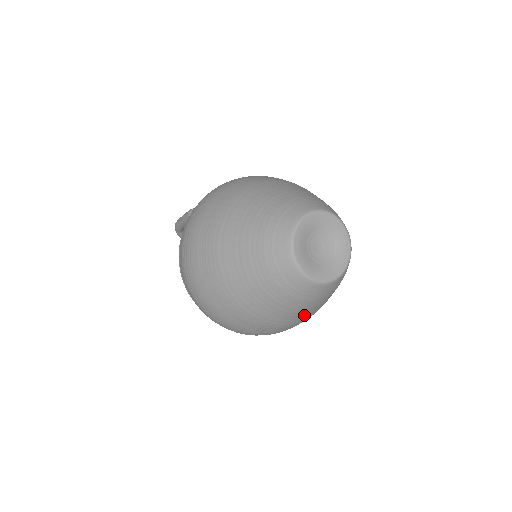
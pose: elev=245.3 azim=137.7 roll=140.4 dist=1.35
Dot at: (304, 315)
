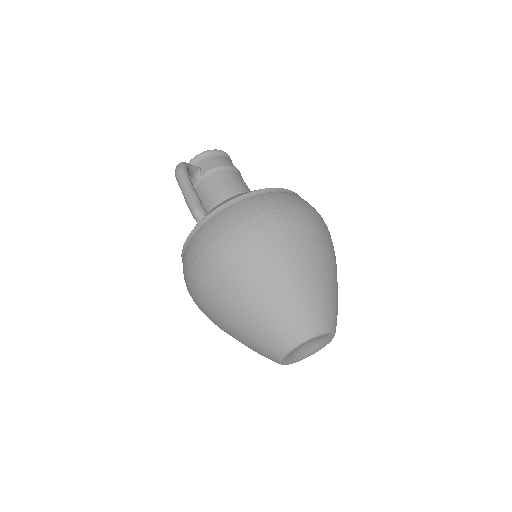
Dot at: occluded
